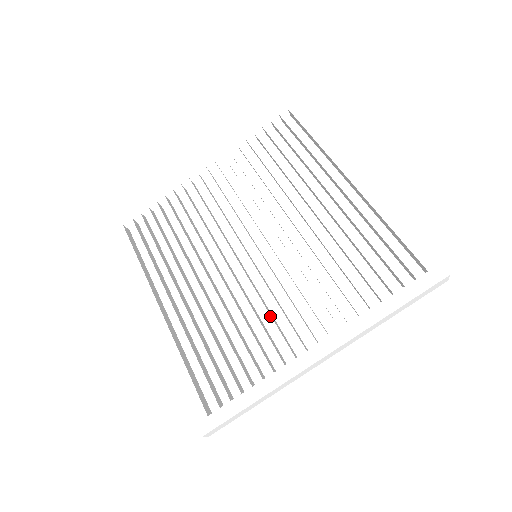
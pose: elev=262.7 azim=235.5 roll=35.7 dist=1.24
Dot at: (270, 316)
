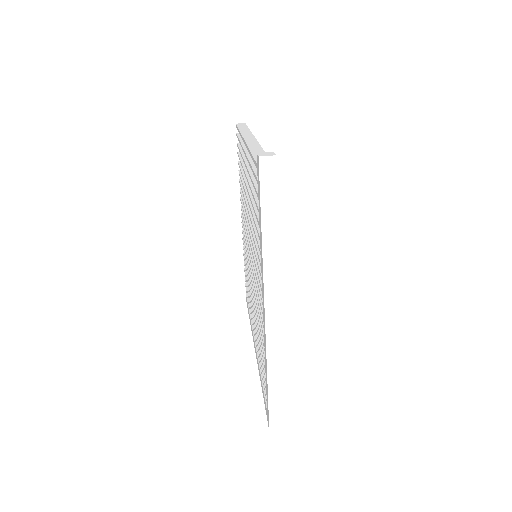
Dot at: occluded
